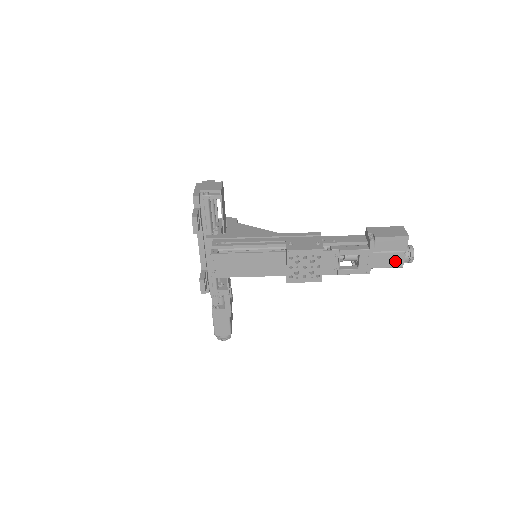
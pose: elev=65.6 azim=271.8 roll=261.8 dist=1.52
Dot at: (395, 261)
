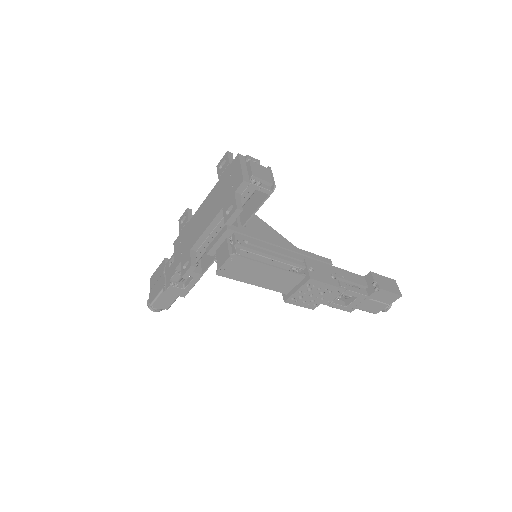
Dot at: (375, 309)
